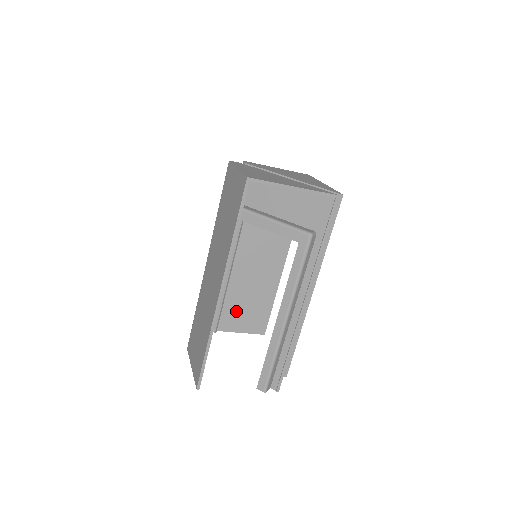
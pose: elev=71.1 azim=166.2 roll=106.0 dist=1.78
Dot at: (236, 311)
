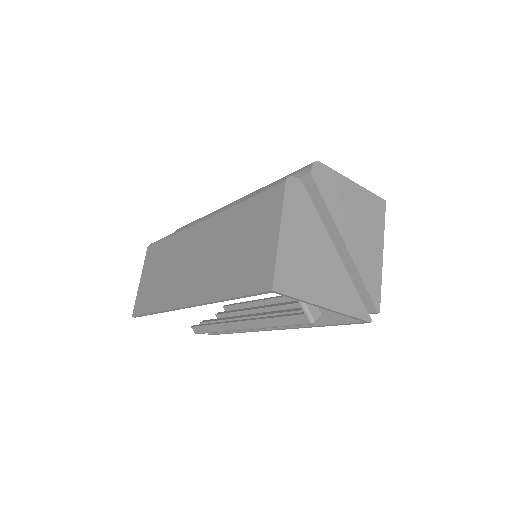
Dot at: occluded
